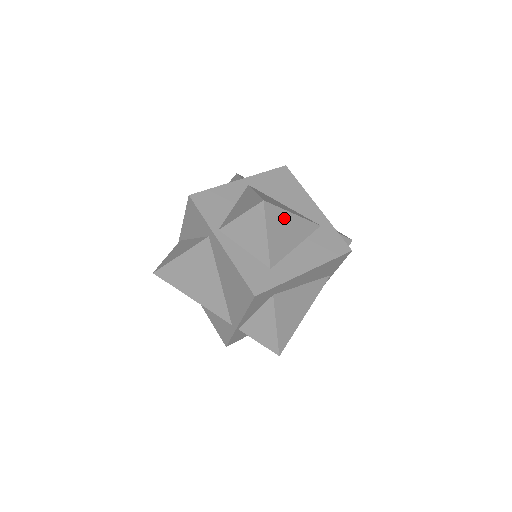
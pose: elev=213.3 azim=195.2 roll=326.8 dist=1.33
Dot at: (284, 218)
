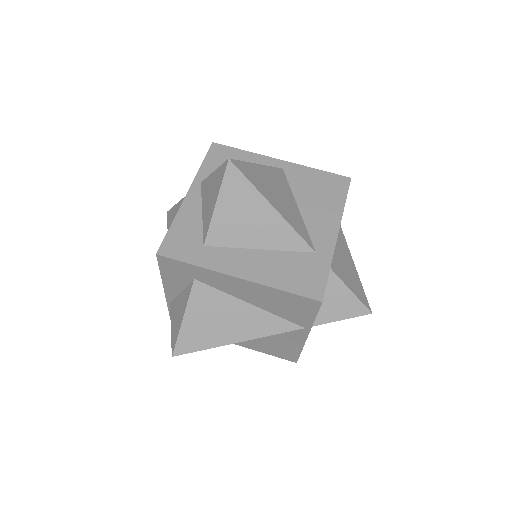
Dot at: (254, 201)
